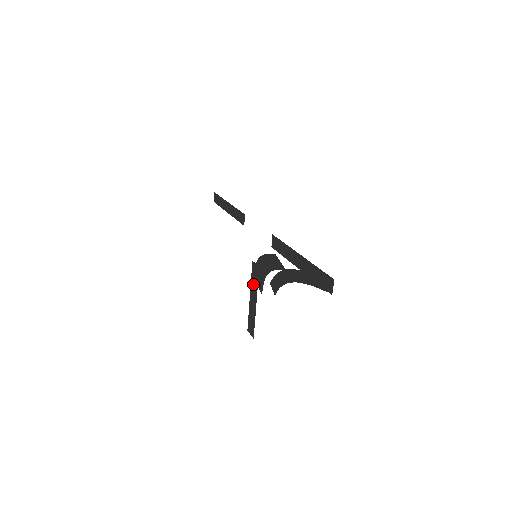
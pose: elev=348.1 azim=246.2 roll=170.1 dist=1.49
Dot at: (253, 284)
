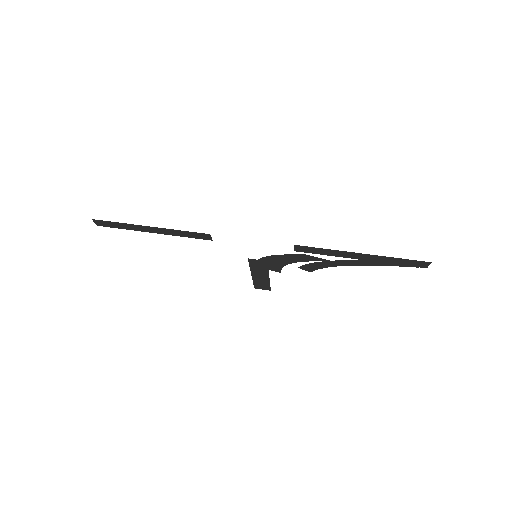
Dot at: (257, 269)
